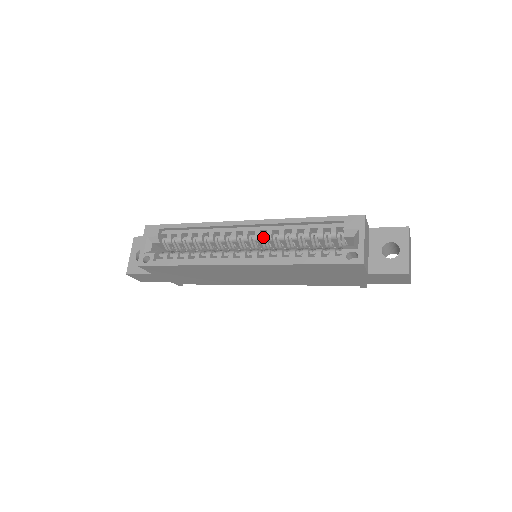
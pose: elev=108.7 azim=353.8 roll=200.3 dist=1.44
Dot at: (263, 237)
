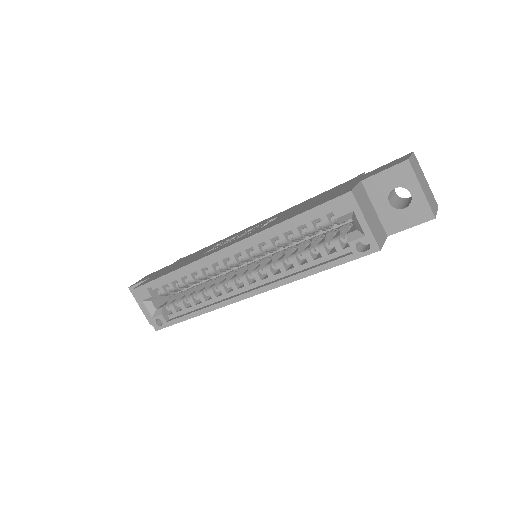
Dot at: (253, 254)
